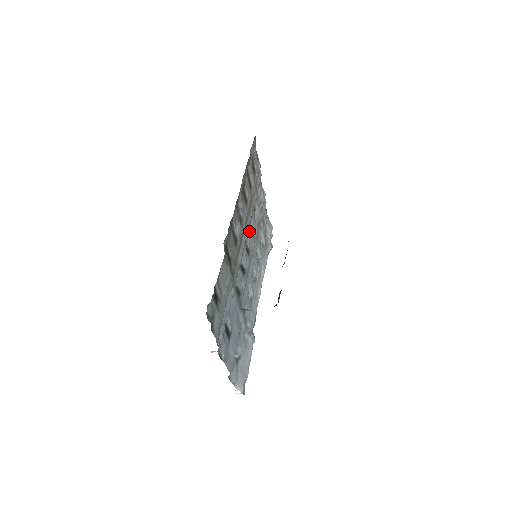
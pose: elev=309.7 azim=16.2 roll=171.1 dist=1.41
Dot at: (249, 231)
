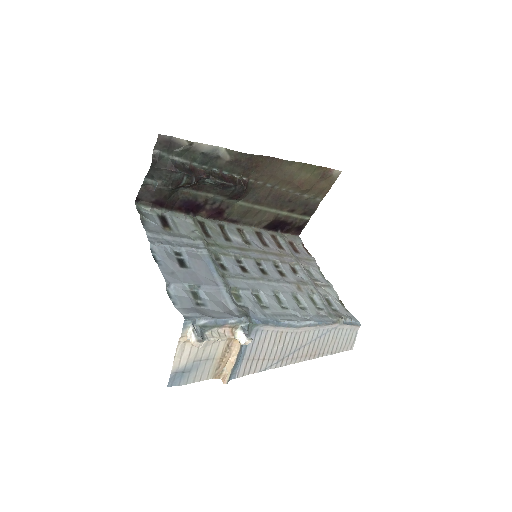
Dot at: (270, 264)
